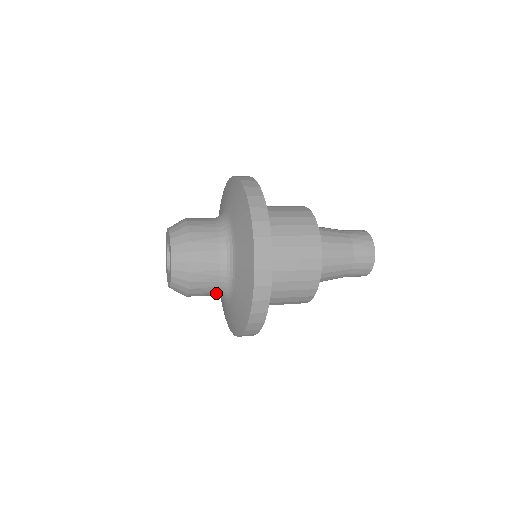
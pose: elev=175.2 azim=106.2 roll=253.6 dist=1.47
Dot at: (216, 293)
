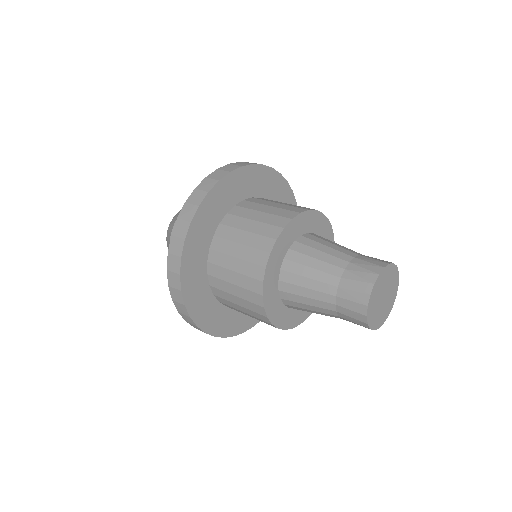
Dot at: occluded
